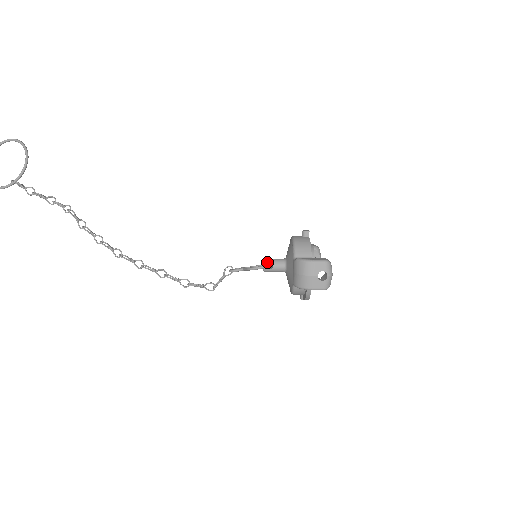
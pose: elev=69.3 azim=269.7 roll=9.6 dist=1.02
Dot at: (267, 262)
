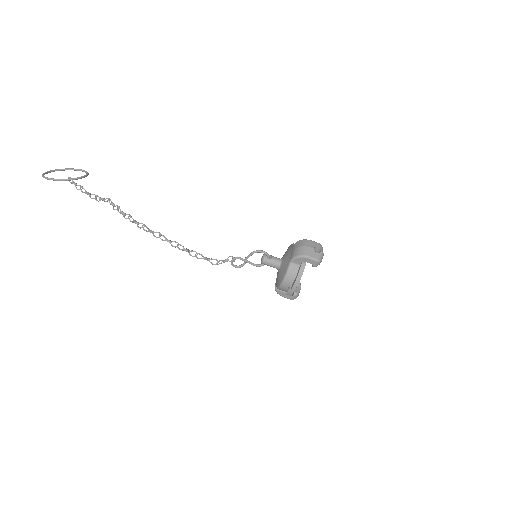
Dot at: (267, 254)
